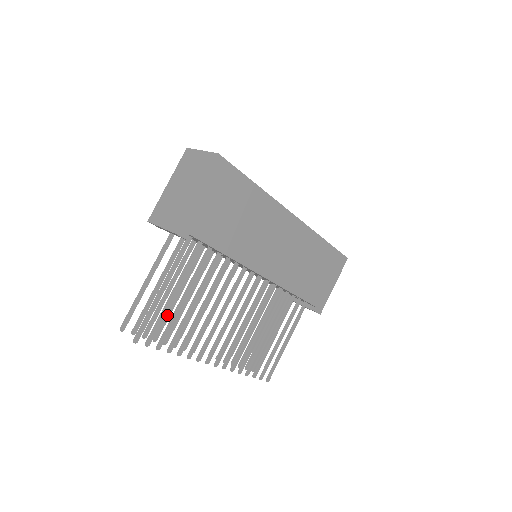
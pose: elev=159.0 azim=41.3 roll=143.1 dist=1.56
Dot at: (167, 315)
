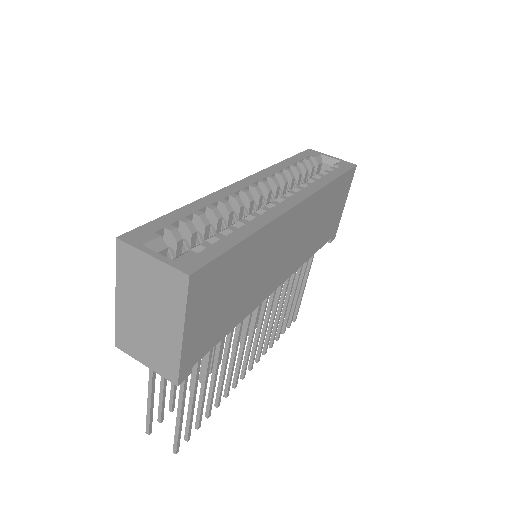
Dot at: occluded
